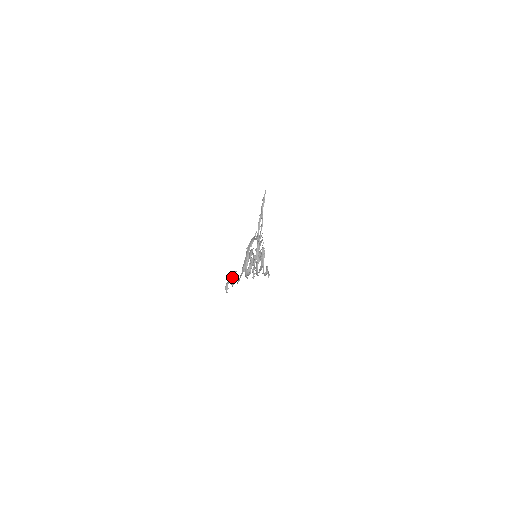
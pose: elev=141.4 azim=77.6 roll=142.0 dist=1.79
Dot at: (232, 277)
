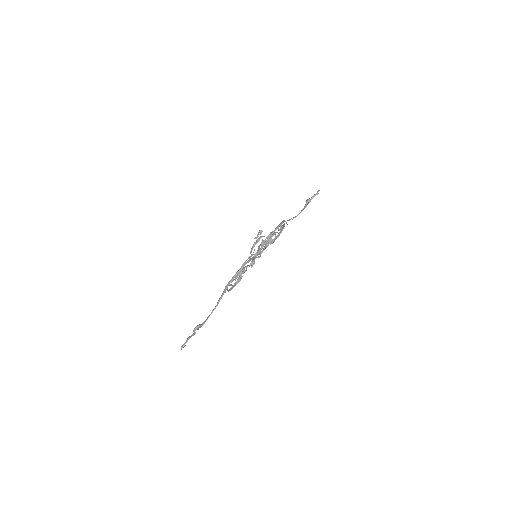
Dot at: occluded
